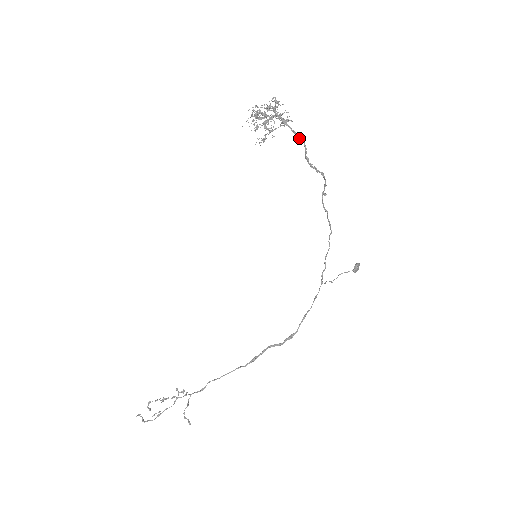
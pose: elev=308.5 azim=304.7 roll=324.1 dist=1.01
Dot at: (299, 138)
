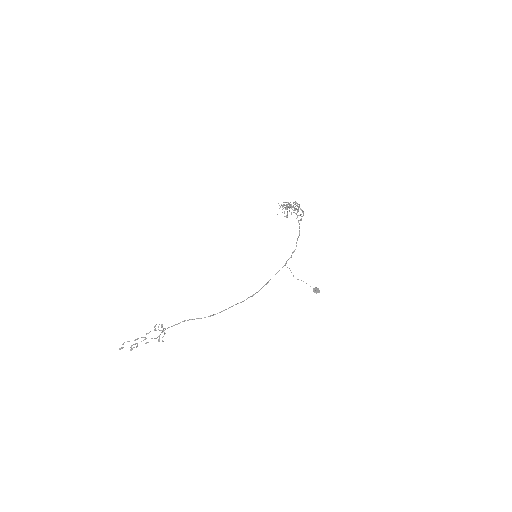
Dot at: (299, 206)
